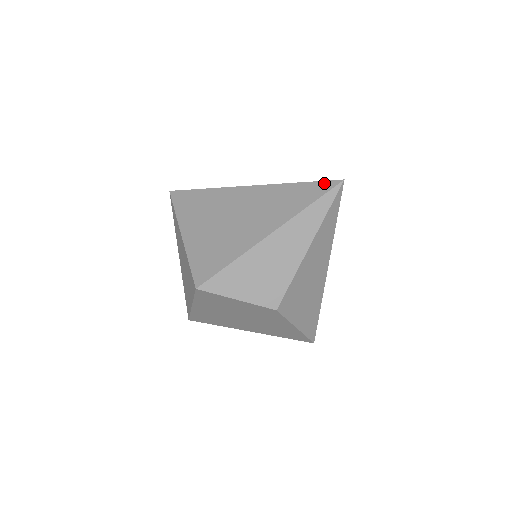
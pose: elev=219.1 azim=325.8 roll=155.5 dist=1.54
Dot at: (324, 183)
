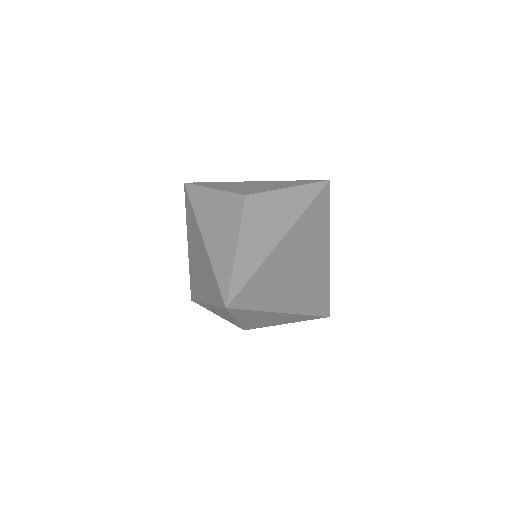
Dot at: (220, 295)
